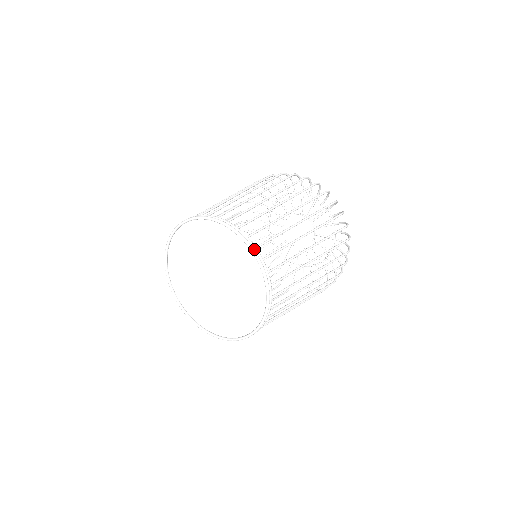
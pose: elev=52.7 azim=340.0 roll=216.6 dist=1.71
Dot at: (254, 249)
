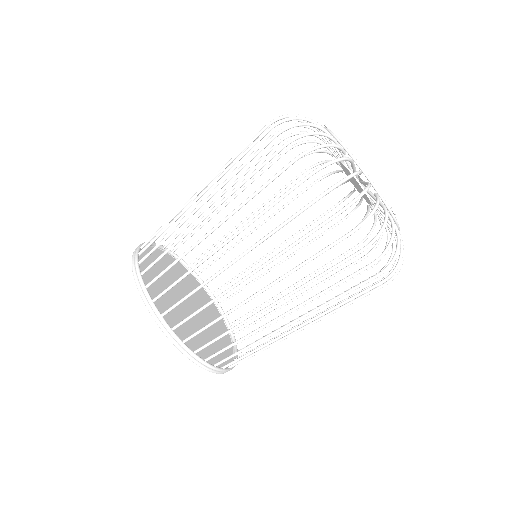
Dot at: (137, 277)
